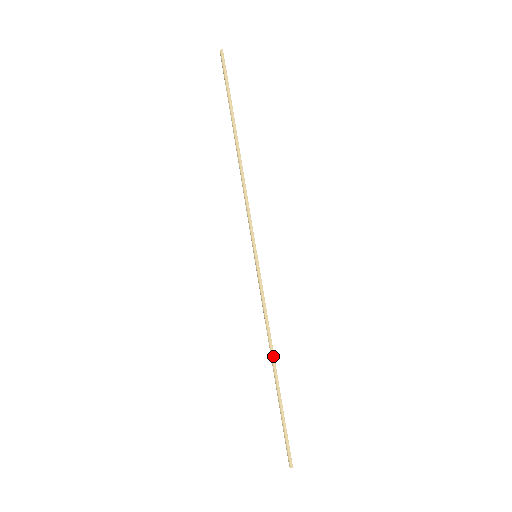
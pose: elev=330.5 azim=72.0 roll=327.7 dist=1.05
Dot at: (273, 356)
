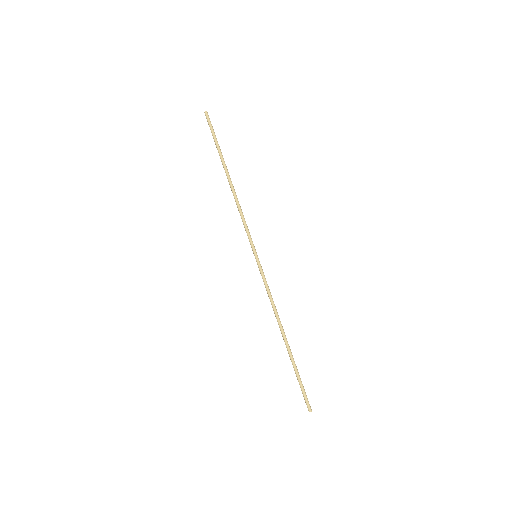
Dot at: (282, 328)
